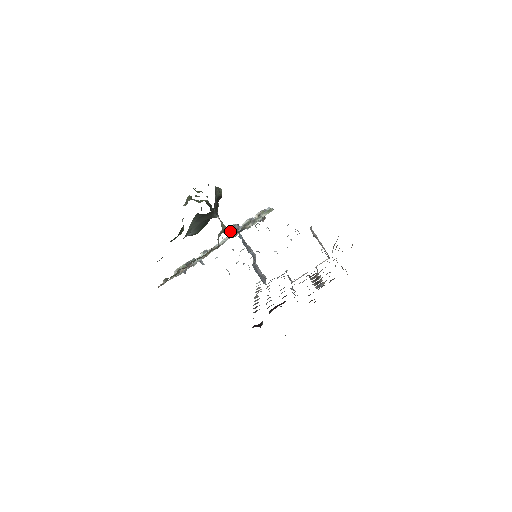
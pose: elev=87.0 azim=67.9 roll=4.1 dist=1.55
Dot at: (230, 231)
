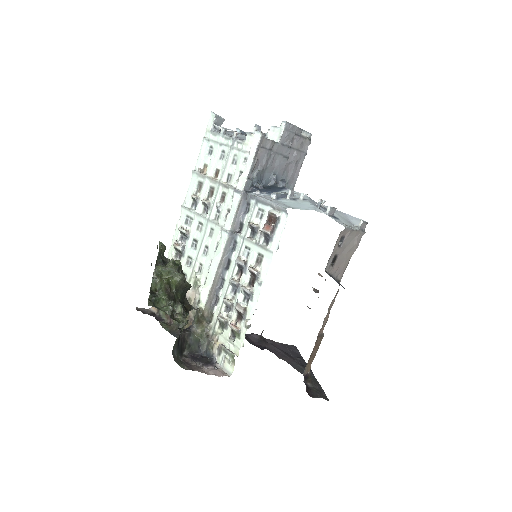
Dot at: (213, 286)
